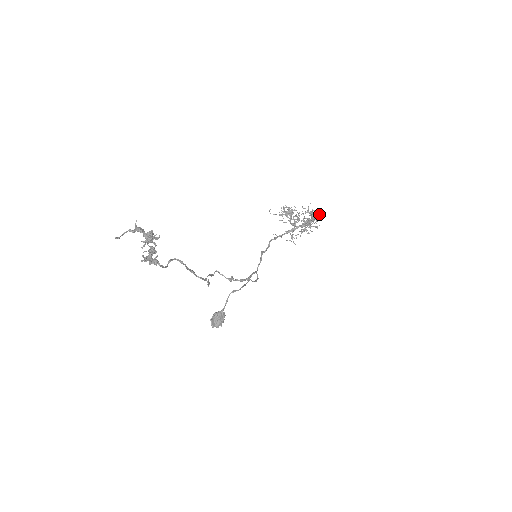
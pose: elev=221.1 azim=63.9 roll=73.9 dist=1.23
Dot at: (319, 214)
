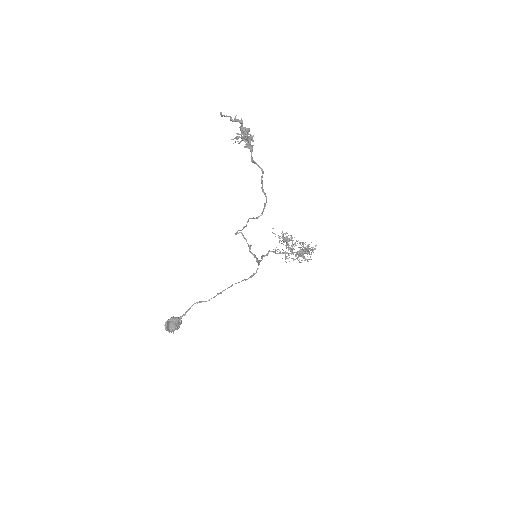
Dot at: (315, 248)
